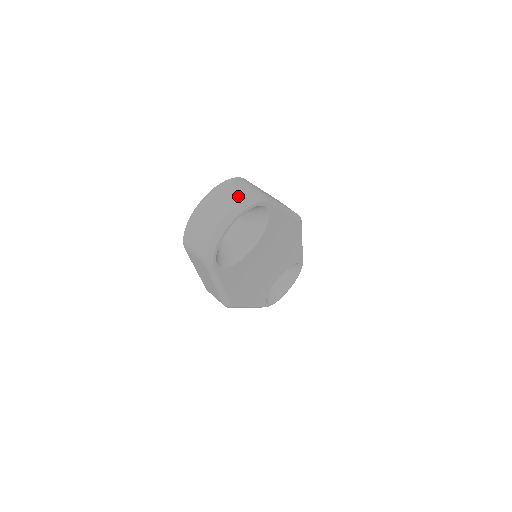
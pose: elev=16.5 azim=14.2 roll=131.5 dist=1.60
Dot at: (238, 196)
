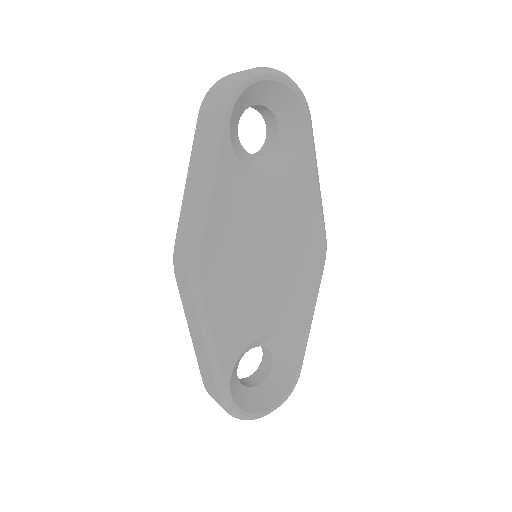
Dot at: occluded
